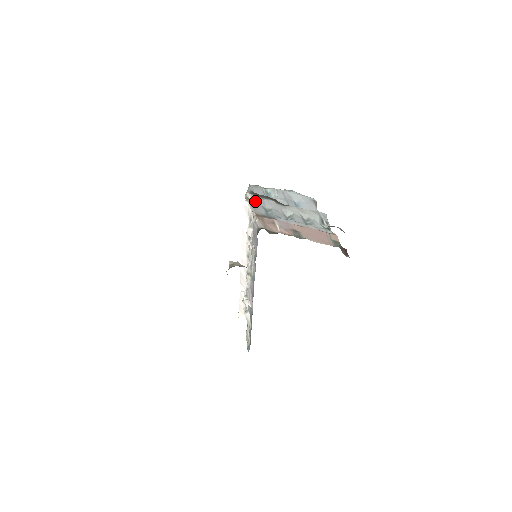
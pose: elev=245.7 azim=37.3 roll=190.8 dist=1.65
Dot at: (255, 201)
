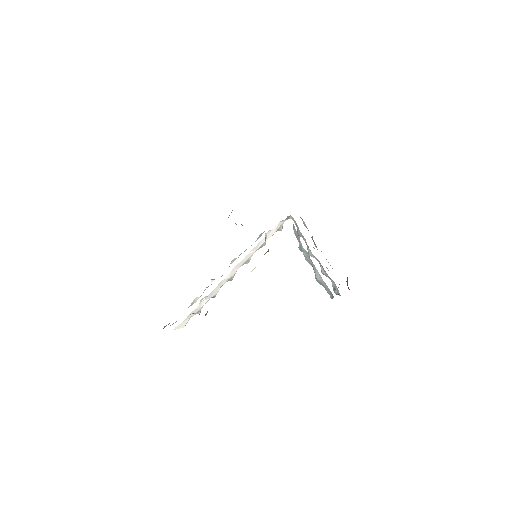
Dot at: (294, 221)
